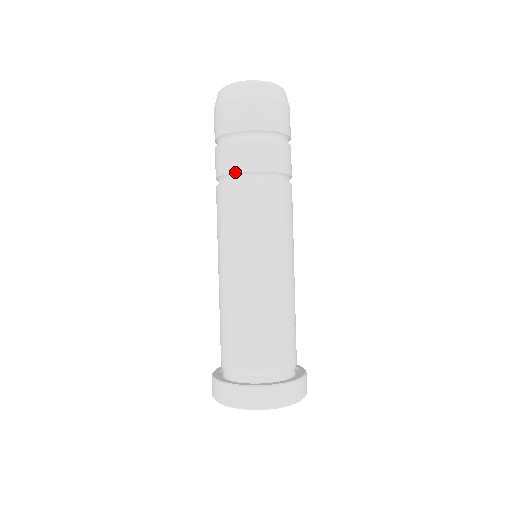
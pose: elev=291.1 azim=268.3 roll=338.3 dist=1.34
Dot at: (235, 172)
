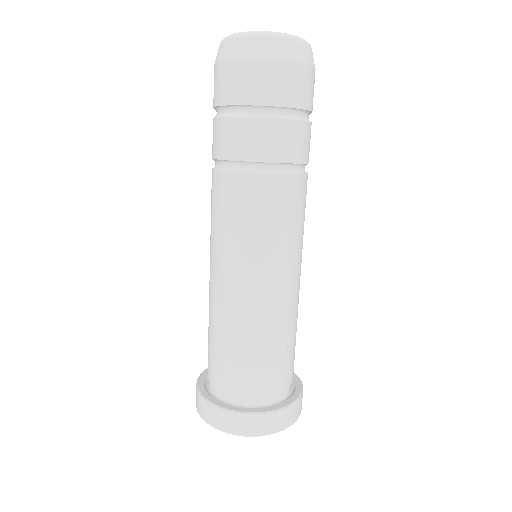
Dot at: (235, 159)
